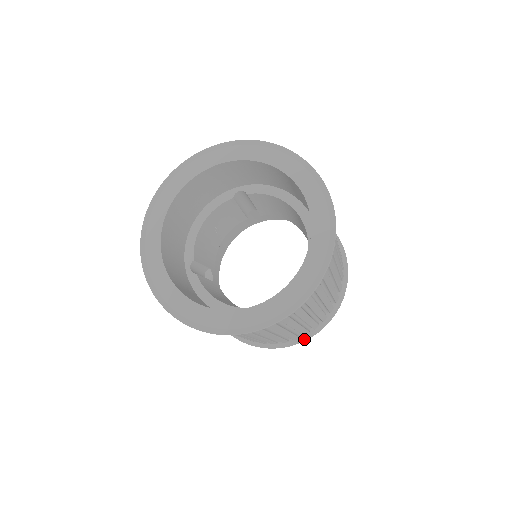
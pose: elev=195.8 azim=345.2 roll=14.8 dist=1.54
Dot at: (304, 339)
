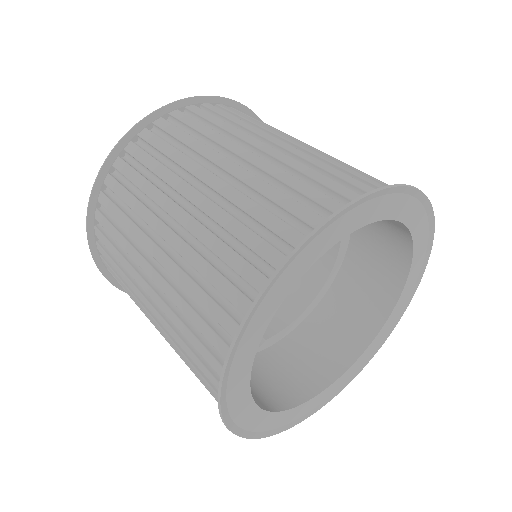
Dot at: occluded
